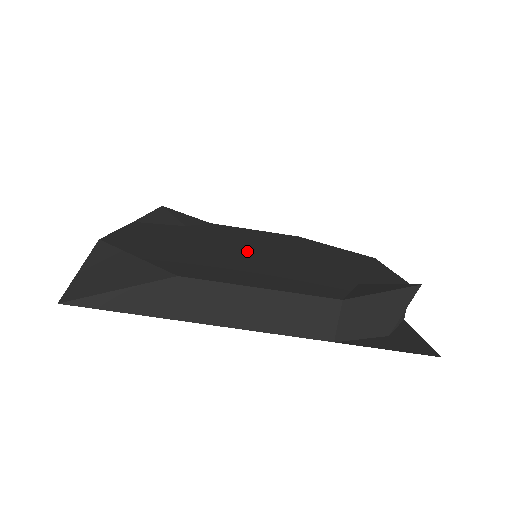
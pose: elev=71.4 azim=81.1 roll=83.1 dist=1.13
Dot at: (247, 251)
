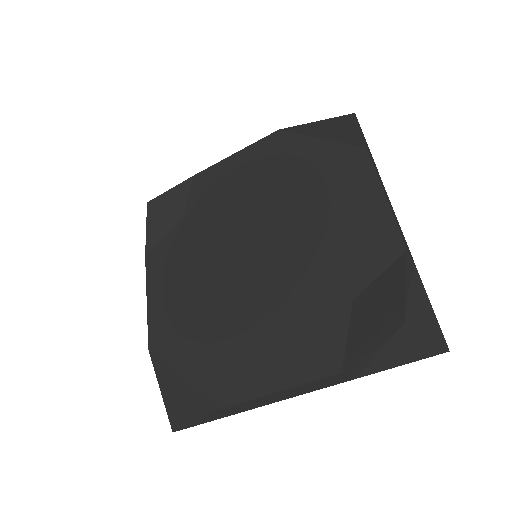
Dot at: (246, 270)
